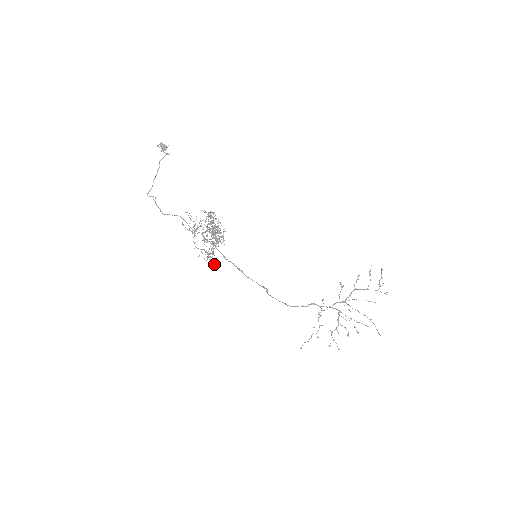
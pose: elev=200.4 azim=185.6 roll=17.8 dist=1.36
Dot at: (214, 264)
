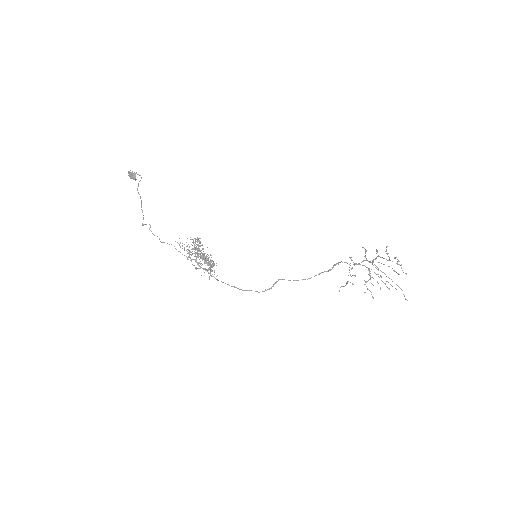
Dot at: occluded
